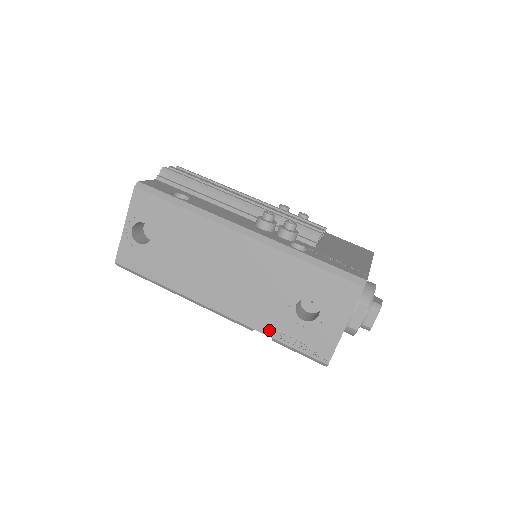
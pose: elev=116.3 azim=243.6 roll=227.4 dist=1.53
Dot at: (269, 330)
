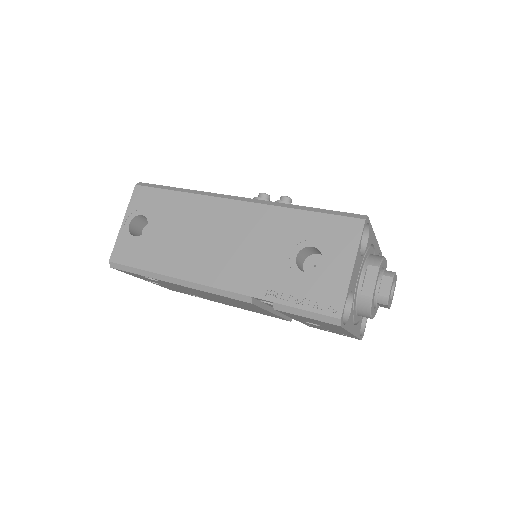
Dot at: (269, 294)
